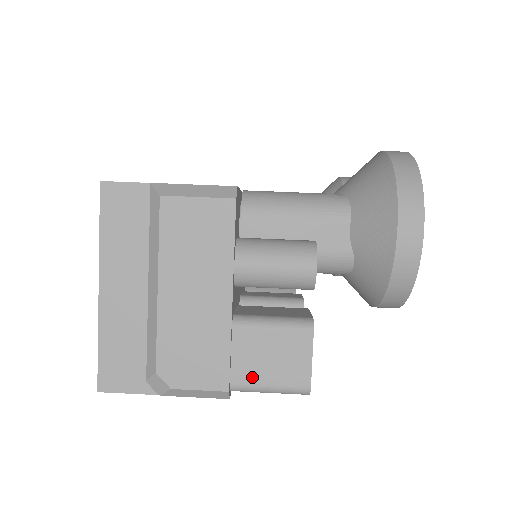
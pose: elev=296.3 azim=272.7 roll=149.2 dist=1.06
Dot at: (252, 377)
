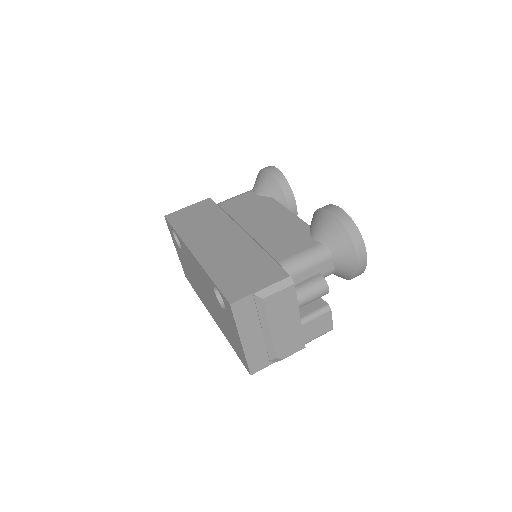
Dot at: (312, 337)
